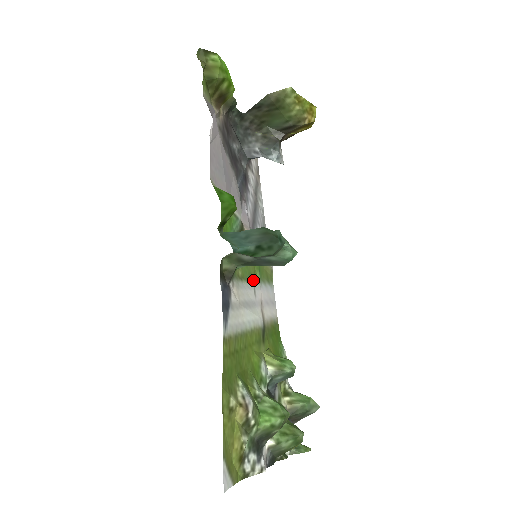
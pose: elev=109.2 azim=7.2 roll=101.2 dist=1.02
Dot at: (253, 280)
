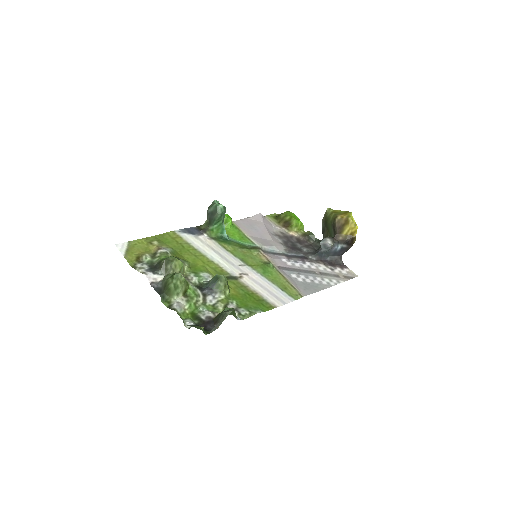
Dot at: (247, 264)
